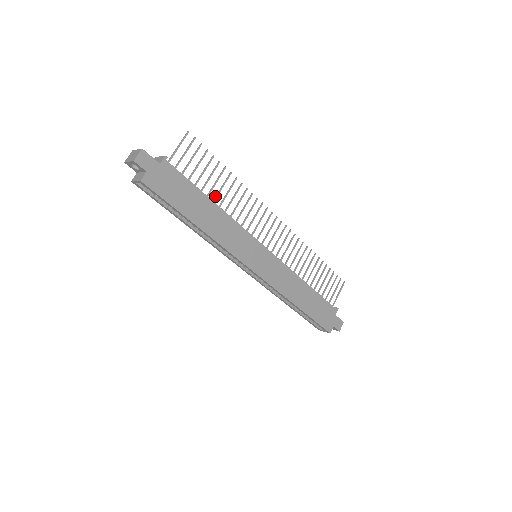
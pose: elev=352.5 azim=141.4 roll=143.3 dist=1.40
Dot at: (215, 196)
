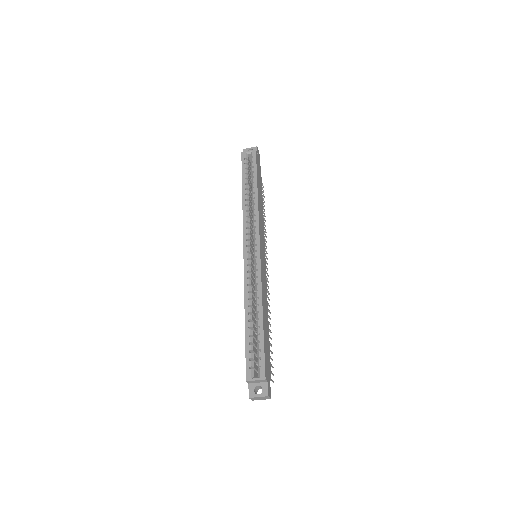
Dot at: occluded
